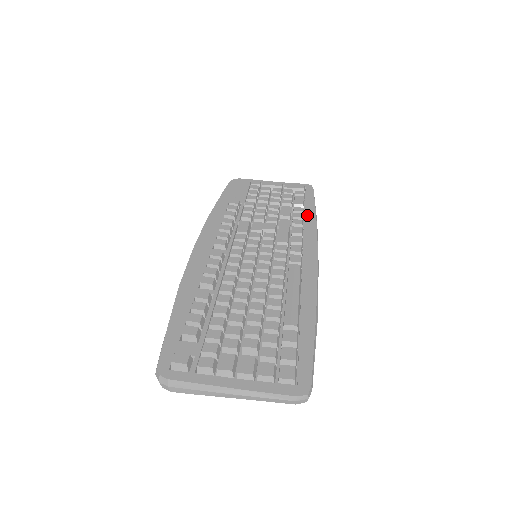
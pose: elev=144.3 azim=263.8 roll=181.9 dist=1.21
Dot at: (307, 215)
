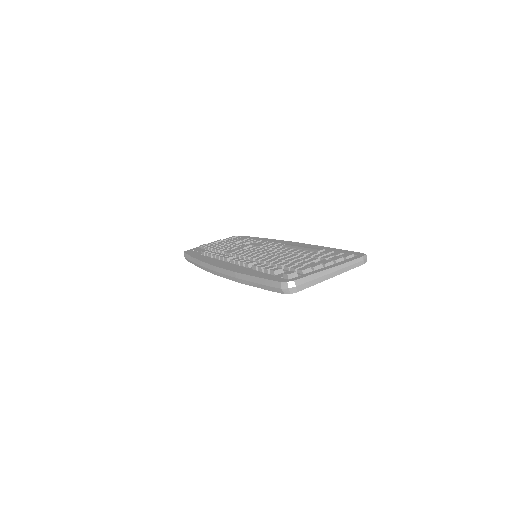
Dot at: (257, 239)
